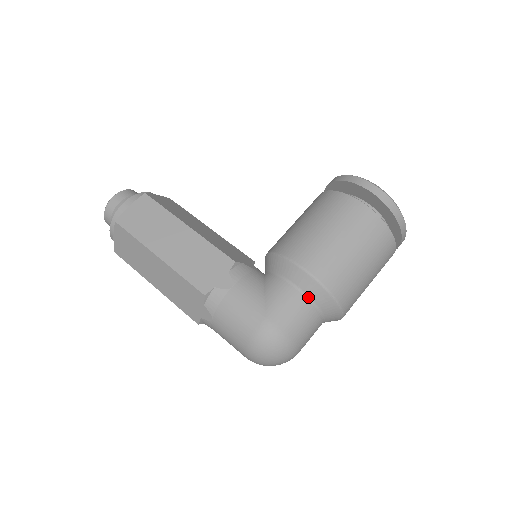
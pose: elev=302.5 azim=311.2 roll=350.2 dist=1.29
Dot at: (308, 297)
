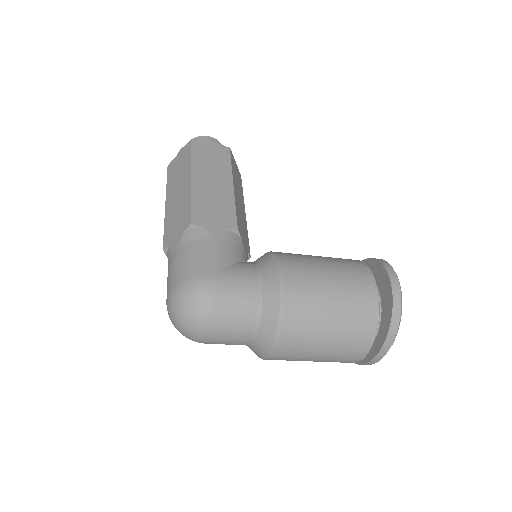
Dot at: (261, 298)
